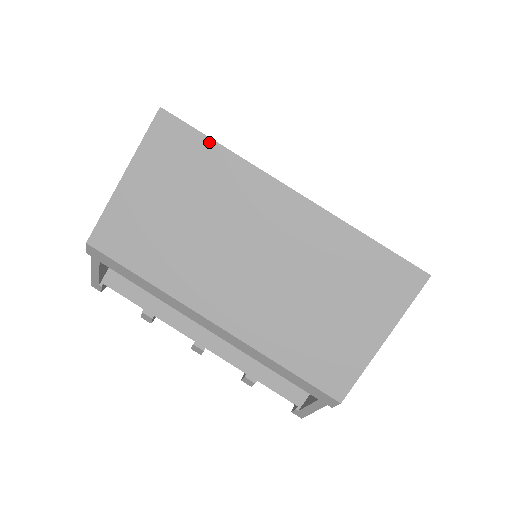
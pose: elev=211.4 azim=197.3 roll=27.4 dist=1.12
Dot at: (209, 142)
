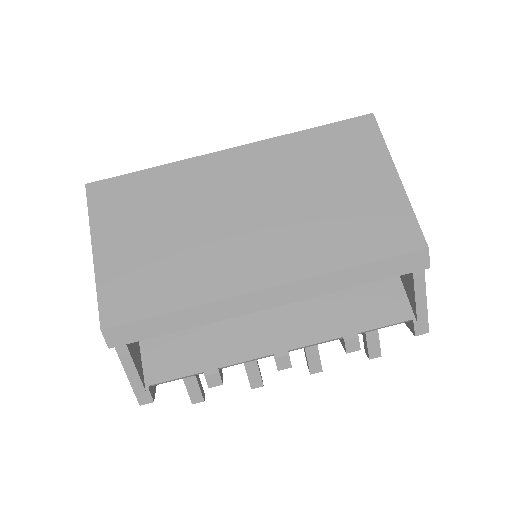
Dot at: (140, 174)
